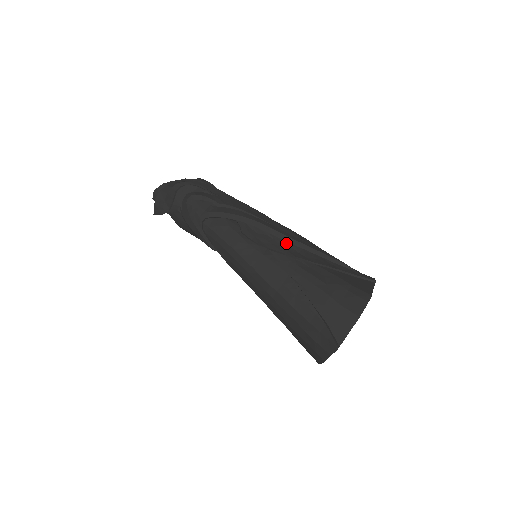
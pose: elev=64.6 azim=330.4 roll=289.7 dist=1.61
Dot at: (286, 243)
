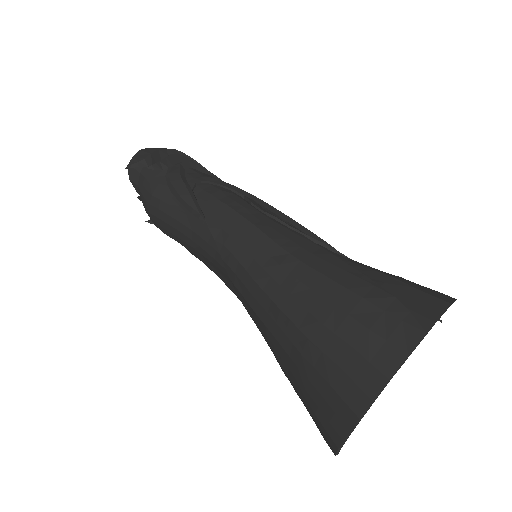
Dot at: occluded
